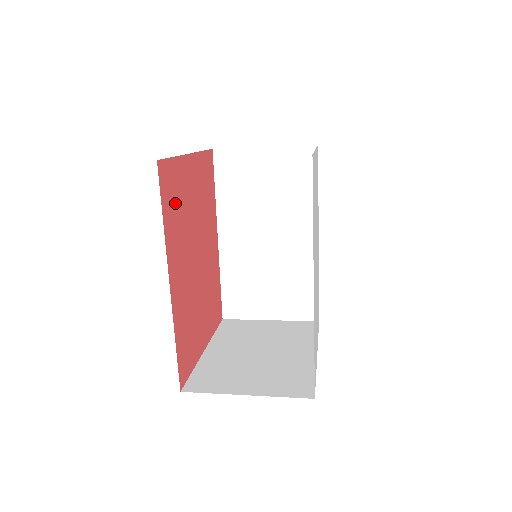
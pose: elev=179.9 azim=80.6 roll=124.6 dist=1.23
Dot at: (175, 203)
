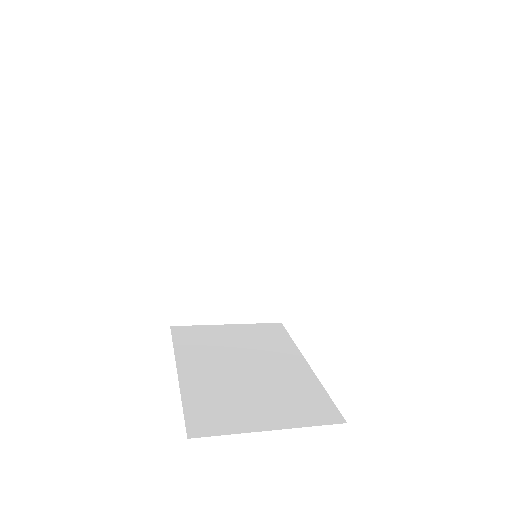
Dot at: occluded
